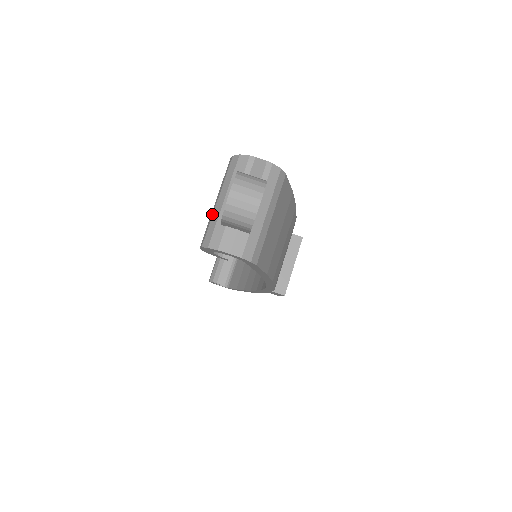
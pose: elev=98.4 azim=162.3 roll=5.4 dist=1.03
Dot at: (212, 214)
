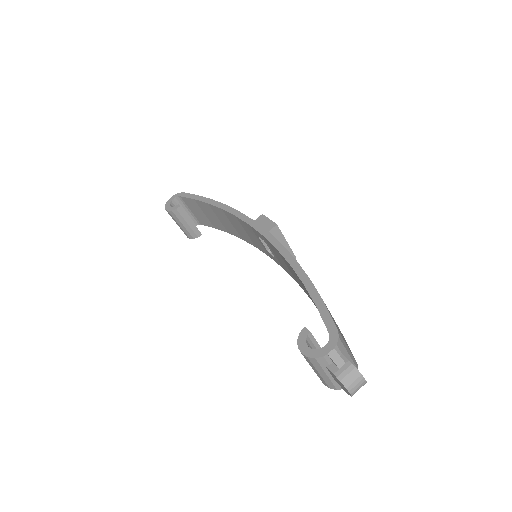
Dot at: (321, 378)
